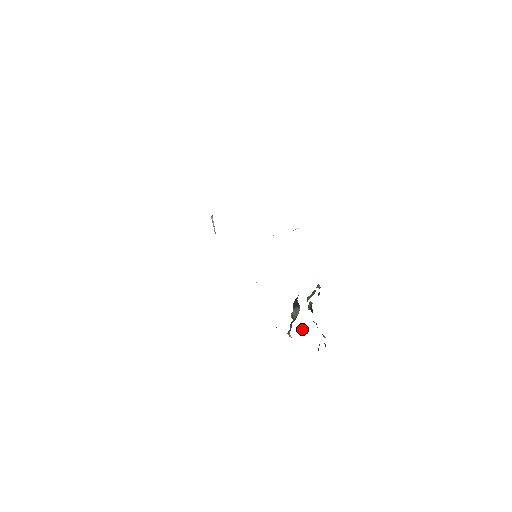
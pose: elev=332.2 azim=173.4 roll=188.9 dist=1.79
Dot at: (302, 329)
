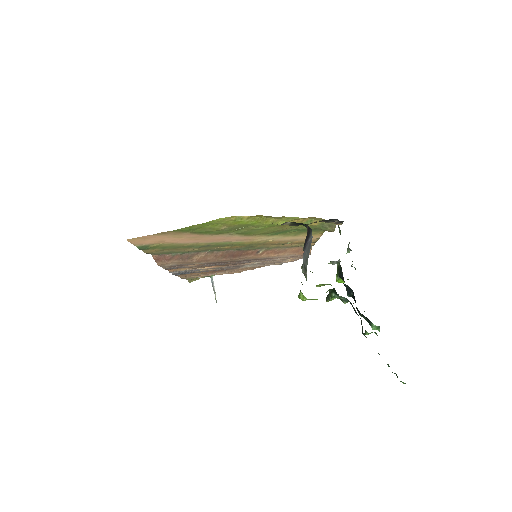
Dot at: (326, 298)
